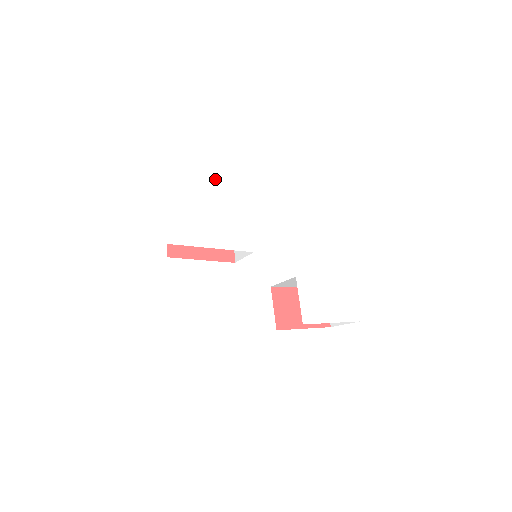
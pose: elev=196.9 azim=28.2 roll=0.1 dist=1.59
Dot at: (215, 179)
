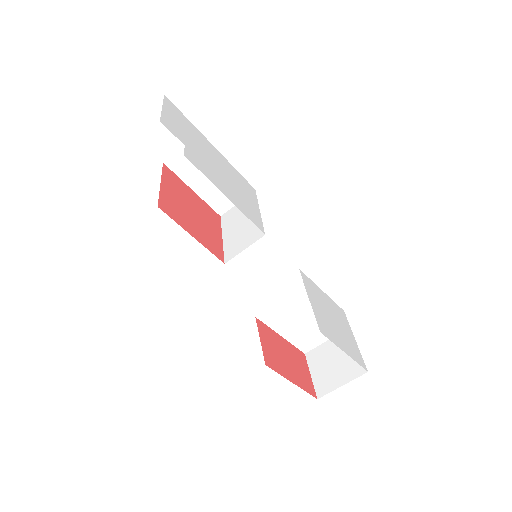
Dot at: (227, 161)
